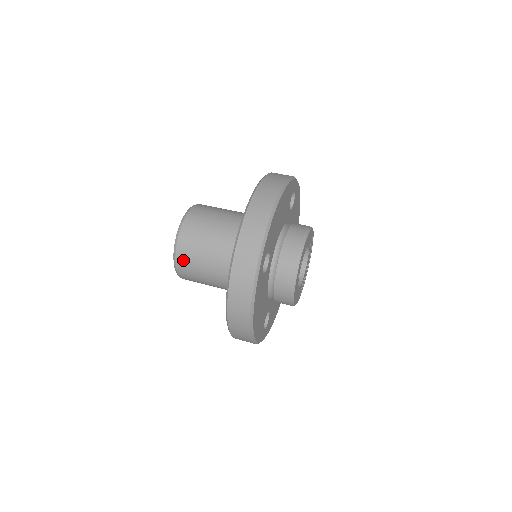
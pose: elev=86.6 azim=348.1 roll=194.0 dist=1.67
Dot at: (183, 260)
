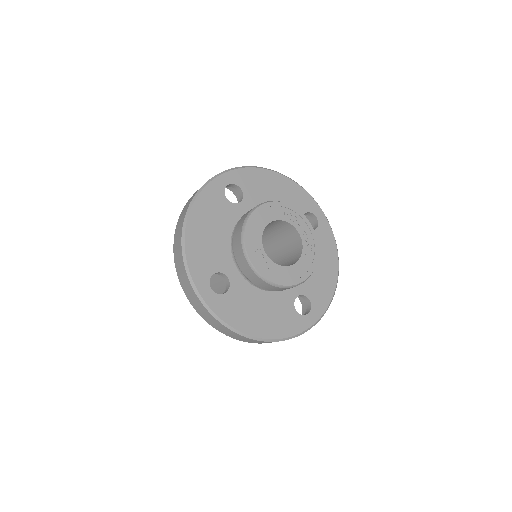
Dot at: occluded
